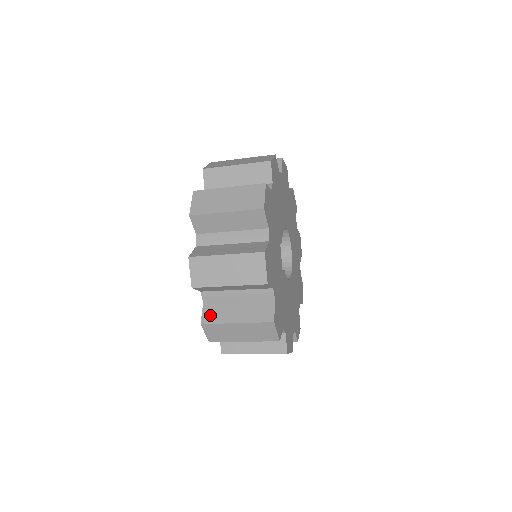
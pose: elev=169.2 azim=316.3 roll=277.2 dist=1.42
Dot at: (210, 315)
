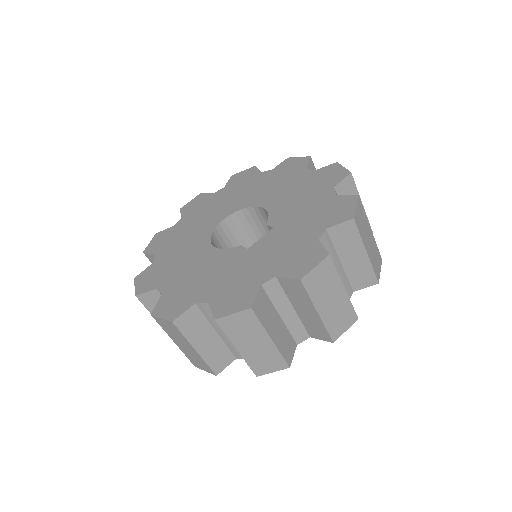
Dot at: (261, 307)
